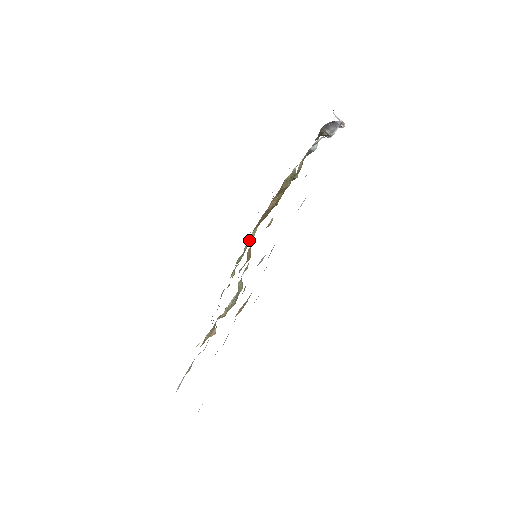
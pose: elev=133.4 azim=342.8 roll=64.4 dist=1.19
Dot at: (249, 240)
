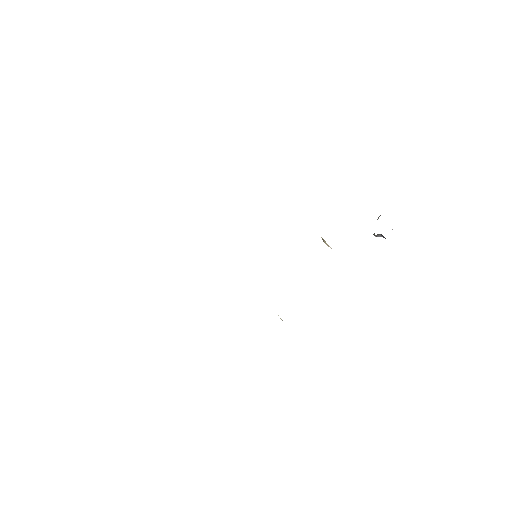
Dot at: occluded
